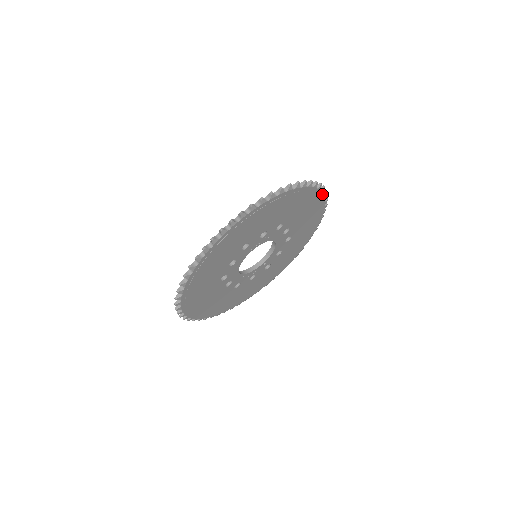
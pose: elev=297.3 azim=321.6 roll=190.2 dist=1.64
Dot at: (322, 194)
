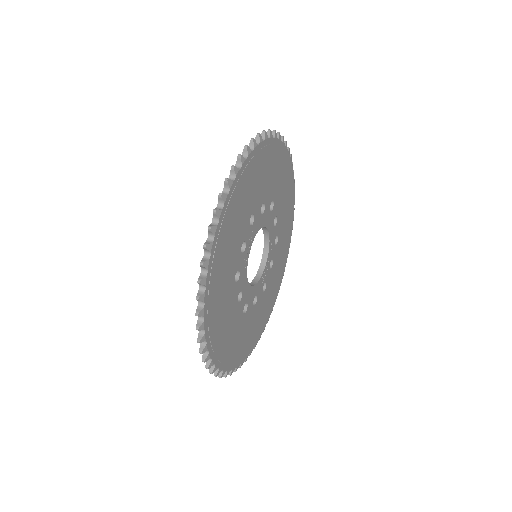
Dot at: (264, 141)
